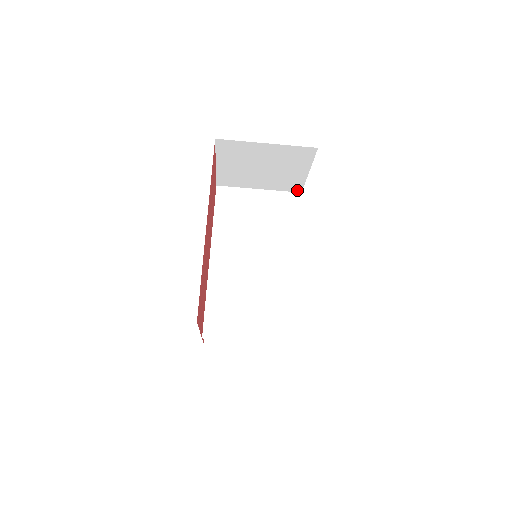
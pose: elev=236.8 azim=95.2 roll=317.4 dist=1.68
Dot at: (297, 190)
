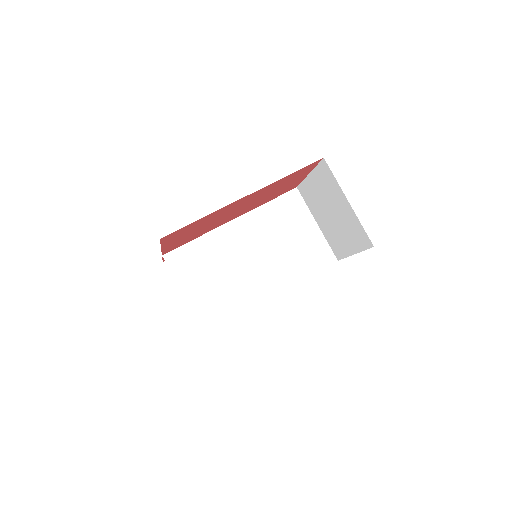
Dot at: (337, 255)
